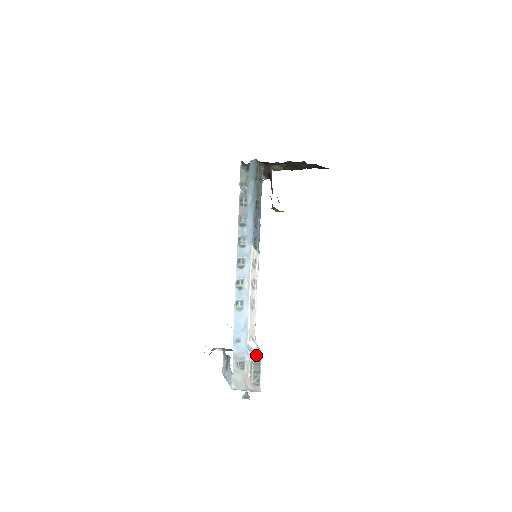
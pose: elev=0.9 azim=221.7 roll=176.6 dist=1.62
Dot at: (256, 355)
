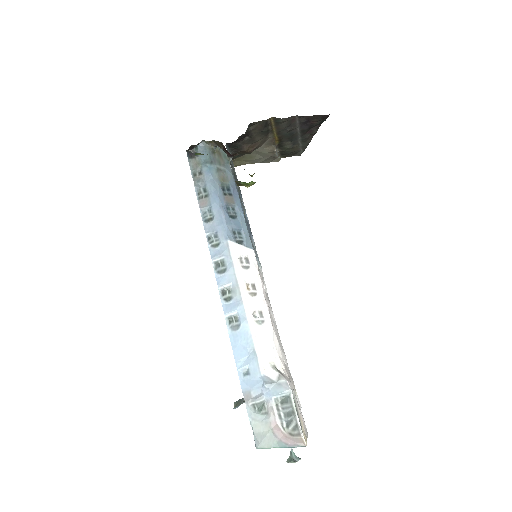
Dot at: (279, 388)
